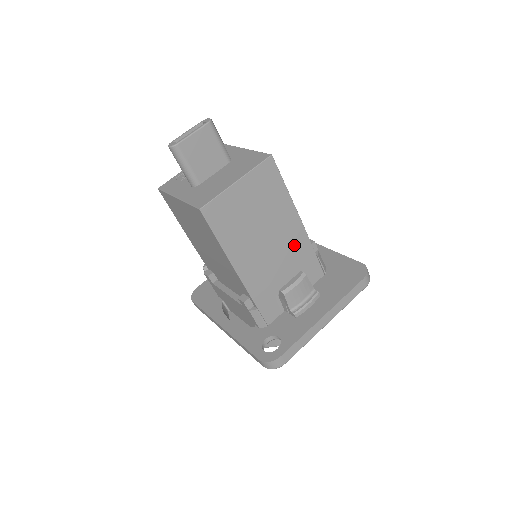
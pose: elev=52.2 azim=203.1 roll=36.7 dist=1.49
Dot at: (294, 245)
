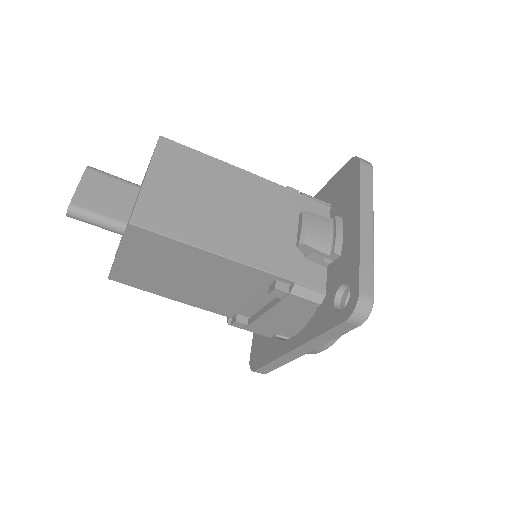
Dot at: (268, 198)
